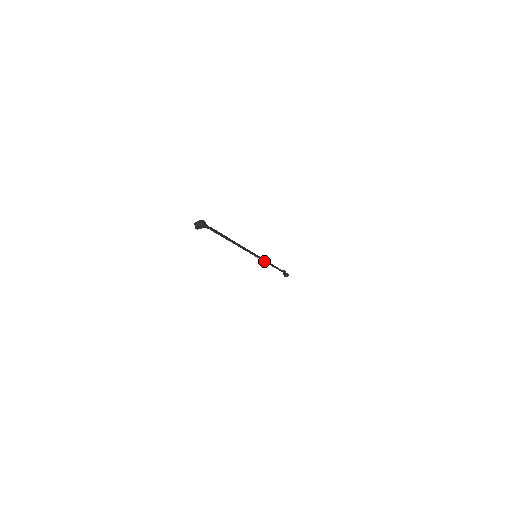
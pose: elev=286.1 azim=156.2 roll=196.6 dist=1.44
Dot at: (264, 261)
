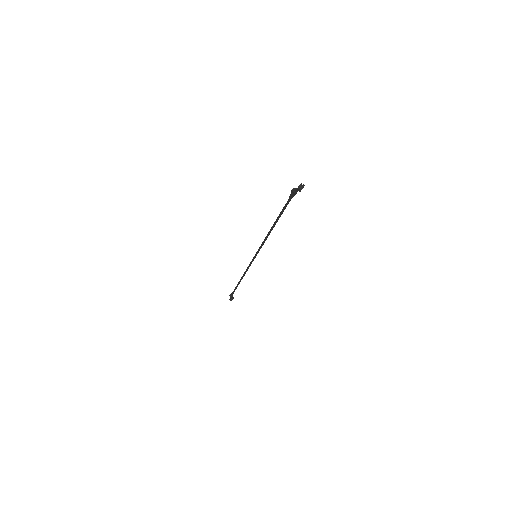
Dot at: occluded
